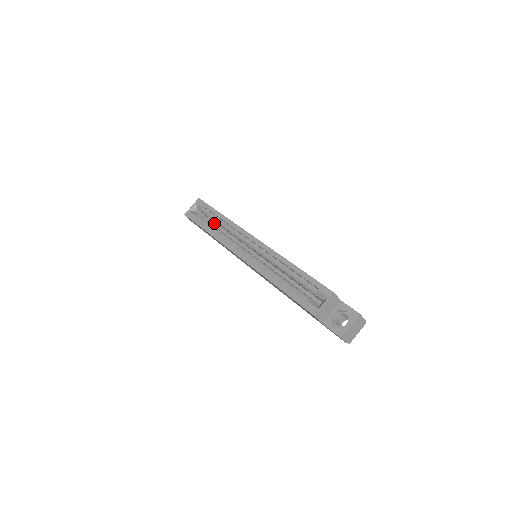
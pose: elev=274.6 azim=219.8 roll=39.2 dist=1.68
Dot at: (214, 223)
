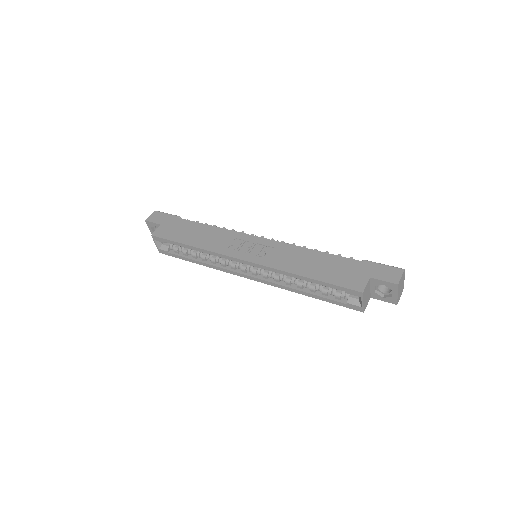
Dot at: occluded
